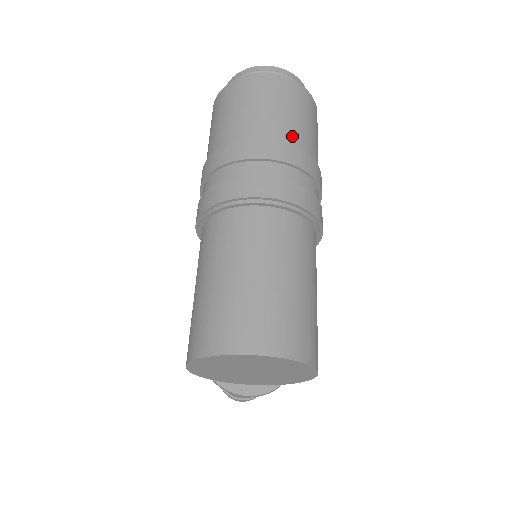
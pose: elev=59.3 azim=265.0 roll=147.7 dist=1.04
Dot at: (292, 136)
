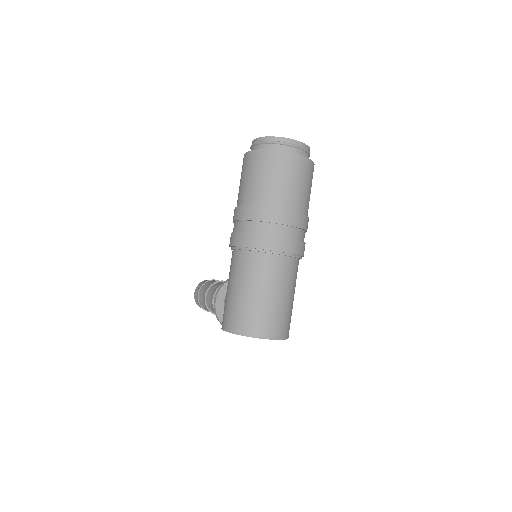
Dot at: (303, 206)
